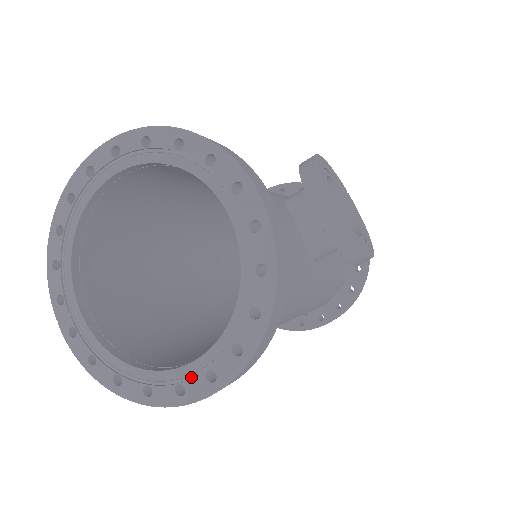
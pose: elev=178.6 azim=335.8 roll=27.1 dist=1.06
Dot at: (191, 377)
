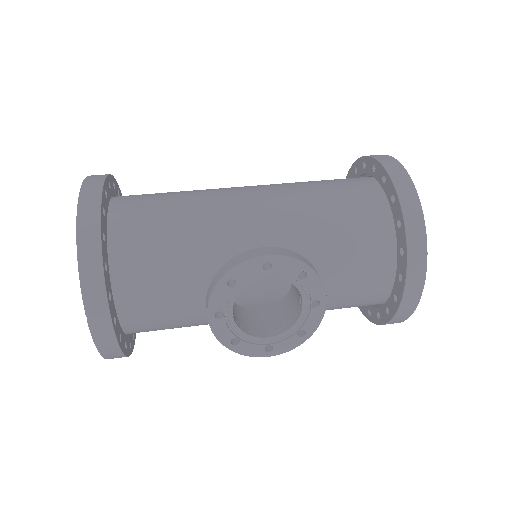
Dot at: occluded
